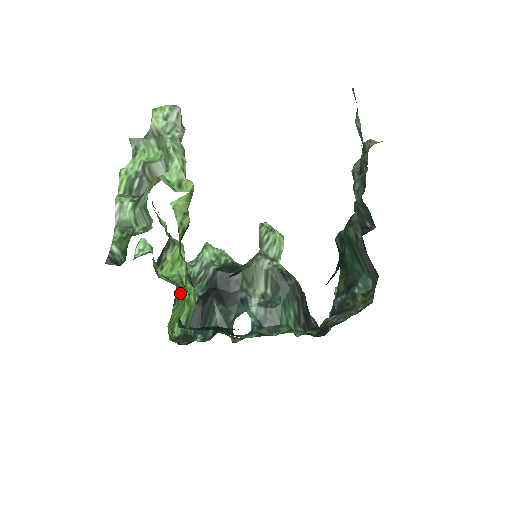
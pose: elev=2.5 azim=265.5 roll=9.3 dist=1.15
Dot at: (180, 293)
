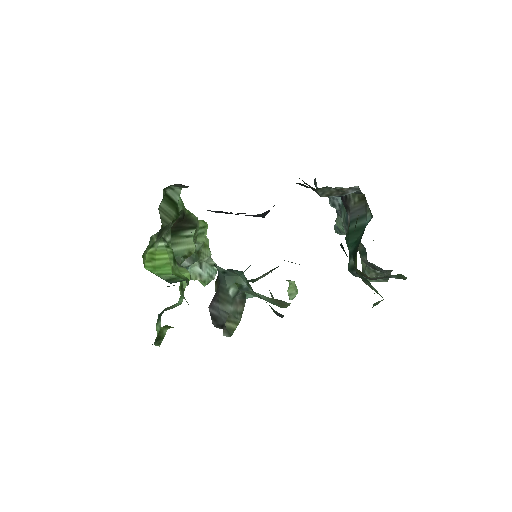
Dot at: (172, 251)
